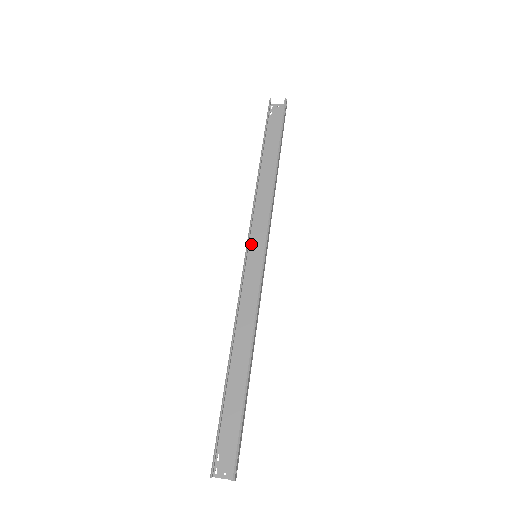
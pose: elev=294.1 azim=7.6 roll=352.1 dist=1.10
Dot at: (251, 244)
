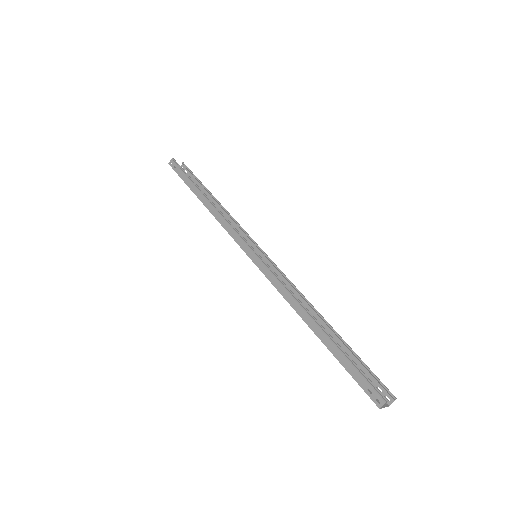
Dot at: (244, 249)
